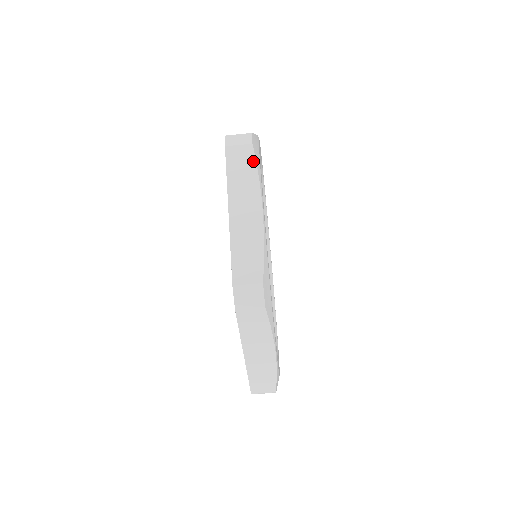
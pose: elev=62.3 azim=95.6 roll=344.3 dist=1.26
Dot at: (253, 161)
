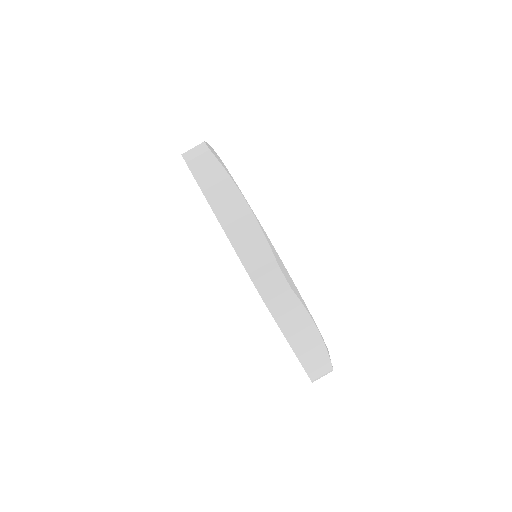
Dot at: (218, 164)
